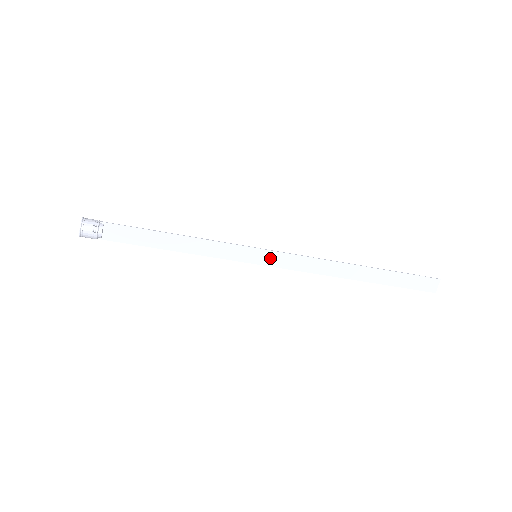
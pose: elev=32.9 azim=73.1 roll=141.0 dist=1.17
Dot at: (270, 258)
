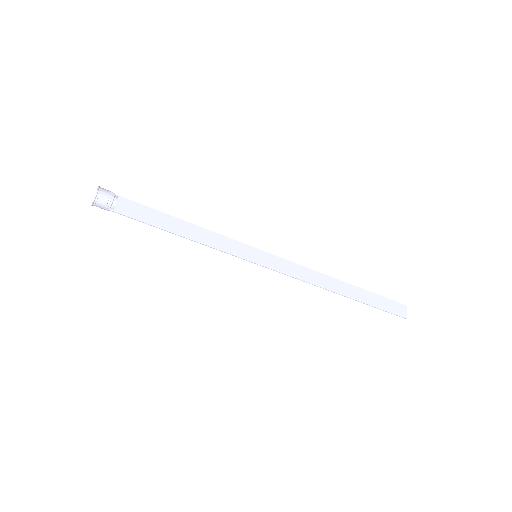
Dot at: (268, 260)
